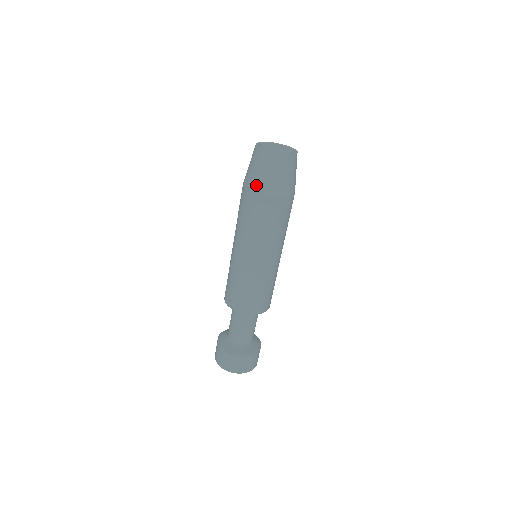
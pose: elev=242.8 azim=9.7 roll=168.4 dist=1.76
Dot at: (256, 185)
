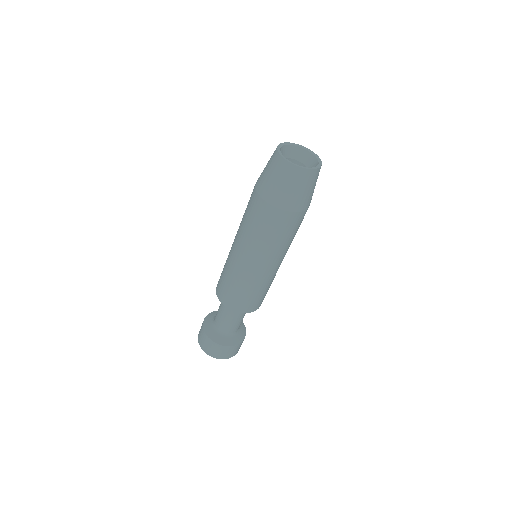
Dot at: (268, 193)
